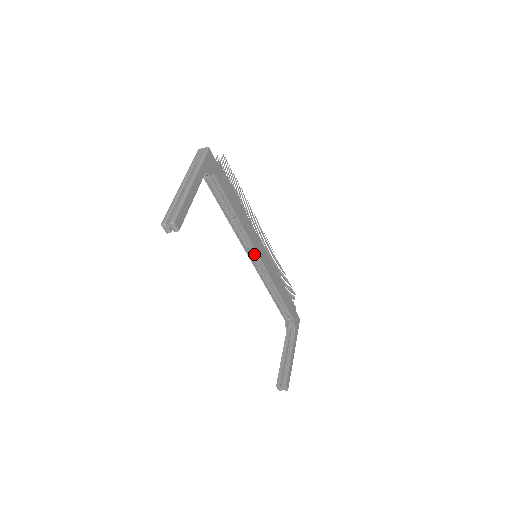
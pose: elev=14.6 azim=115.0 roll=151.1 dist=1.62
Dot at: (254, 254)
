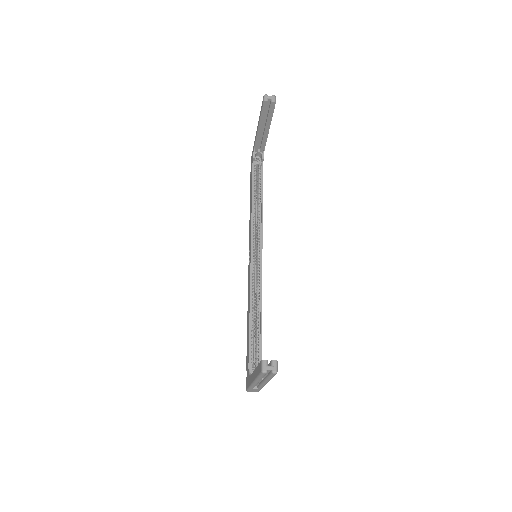
Dot at: occluded
